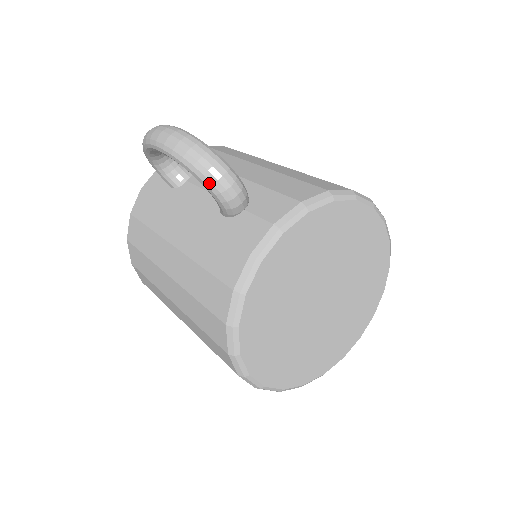
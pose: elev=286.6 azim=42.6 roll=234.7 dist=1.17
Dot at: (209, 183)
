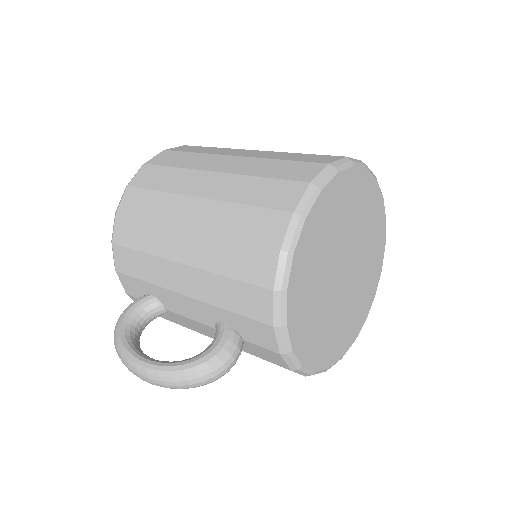
Dot at: (215, 380)
